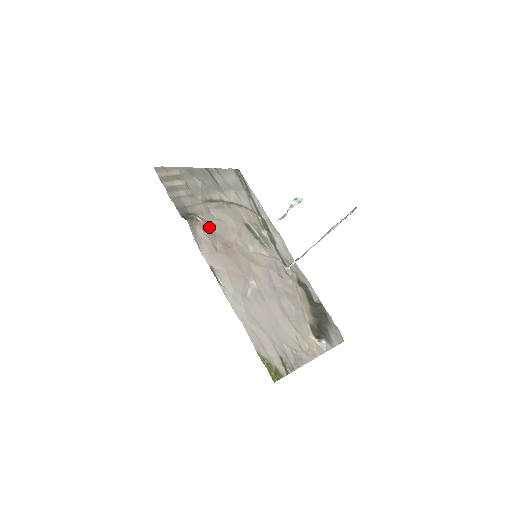
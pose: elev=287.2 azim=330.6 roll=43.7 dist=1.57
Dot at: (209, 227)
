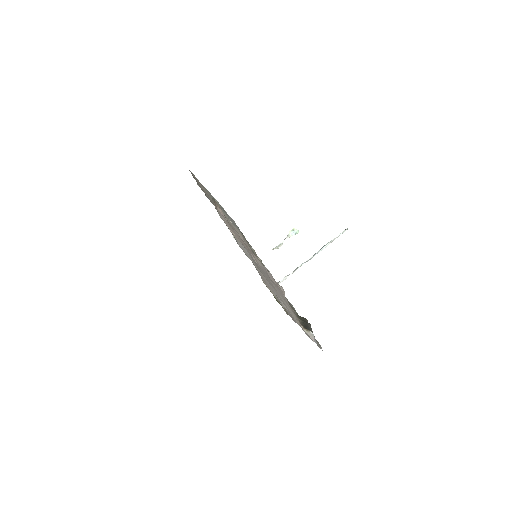
Dot at: occluded
